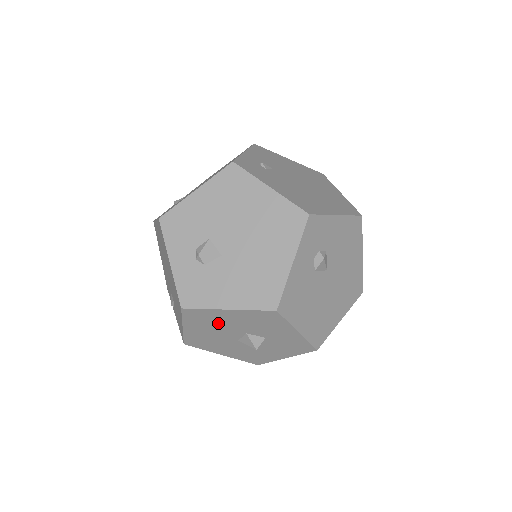
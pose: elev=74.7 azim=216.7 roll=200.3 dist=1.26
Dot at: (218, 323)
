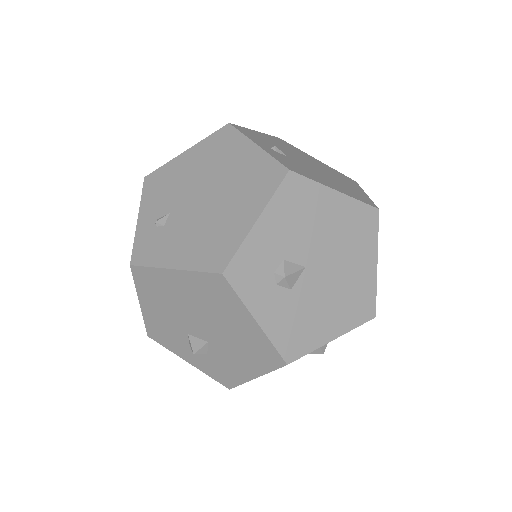
Dot at: occluded
